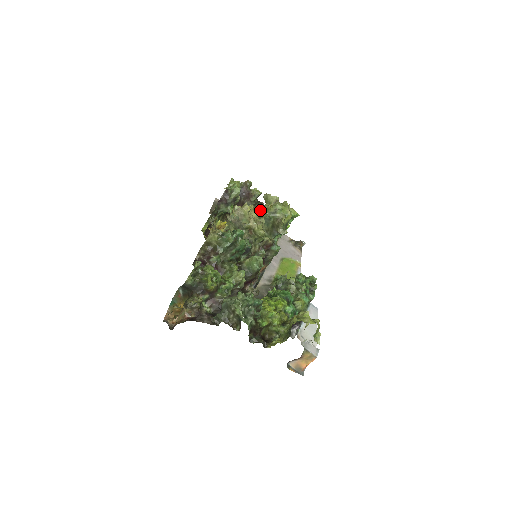
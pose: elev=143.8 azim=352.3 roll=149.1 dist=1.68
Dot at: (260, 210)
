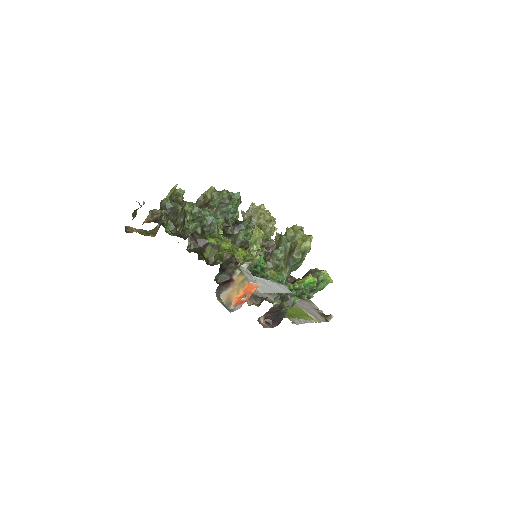
Dot at: occluded
